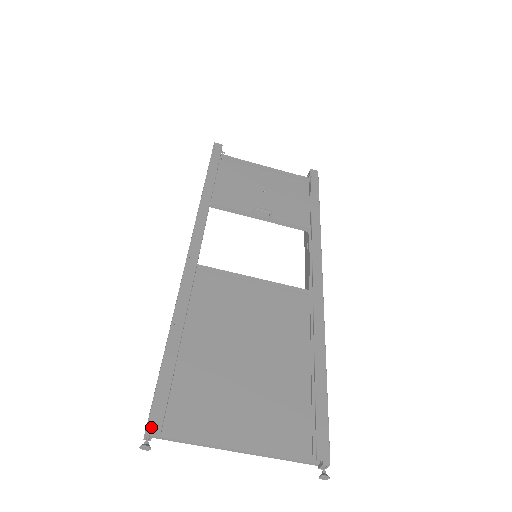
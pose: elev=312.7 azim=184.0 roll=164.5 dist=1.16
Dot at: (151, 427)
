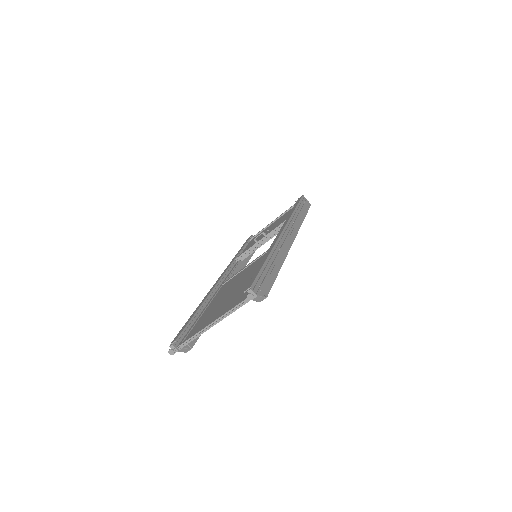
Dot at: (172, 342)
